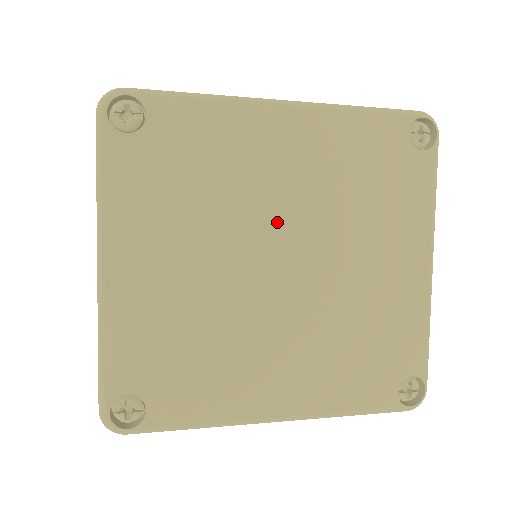
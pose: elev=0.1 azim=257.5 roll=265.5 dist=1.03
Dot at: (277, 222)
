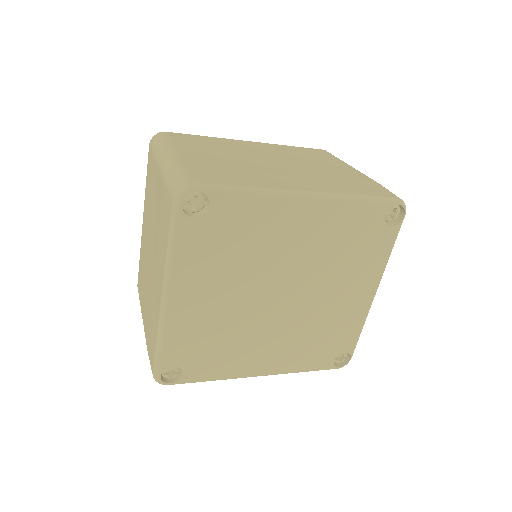
Dot at: (284, 271)
